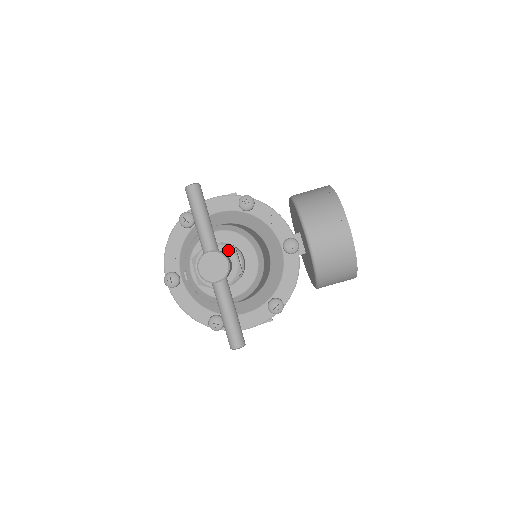
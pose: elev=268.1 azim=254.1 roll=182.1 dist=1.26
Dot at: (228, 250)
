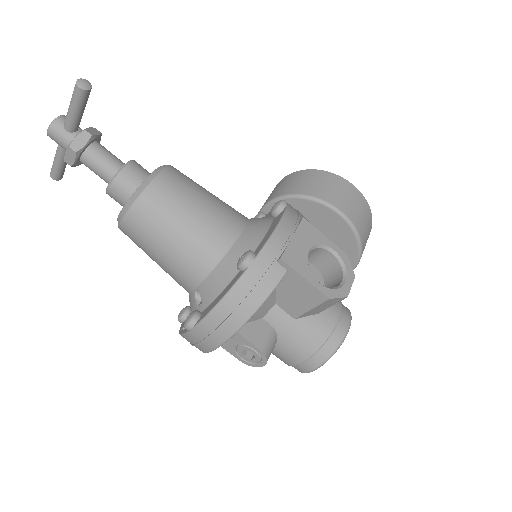
Dot at: occluded
